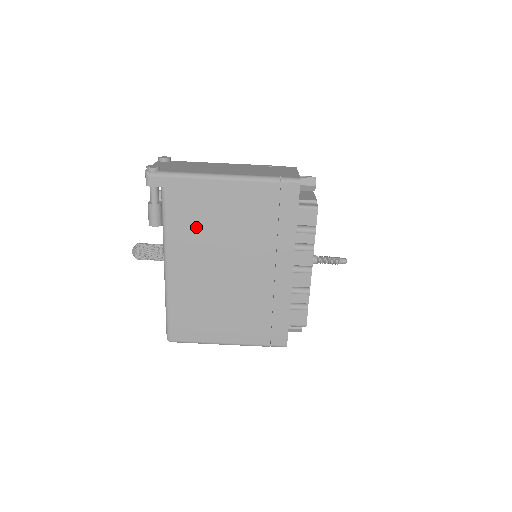
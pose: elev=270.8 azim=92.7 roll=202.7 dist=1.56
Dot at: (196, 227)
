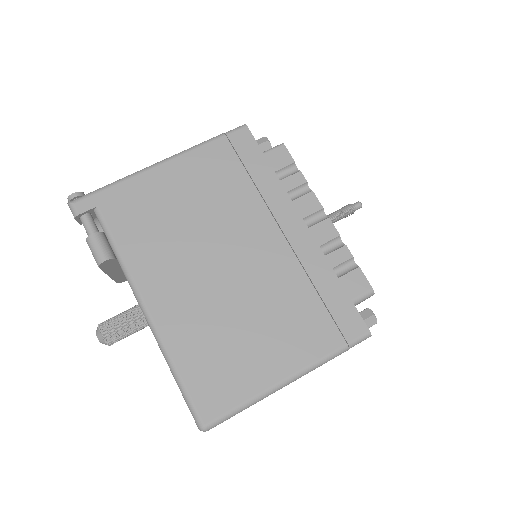
Dot at: (158, 233)
